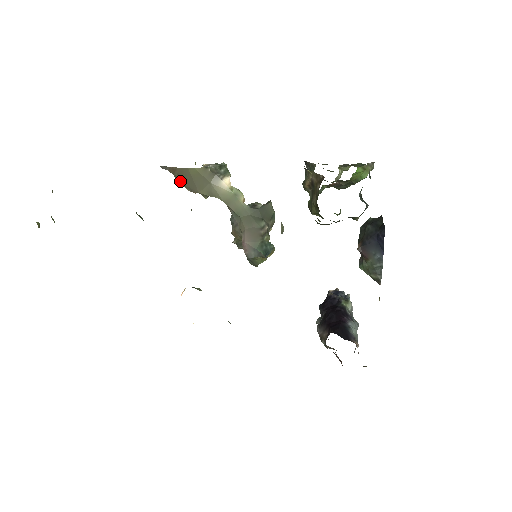
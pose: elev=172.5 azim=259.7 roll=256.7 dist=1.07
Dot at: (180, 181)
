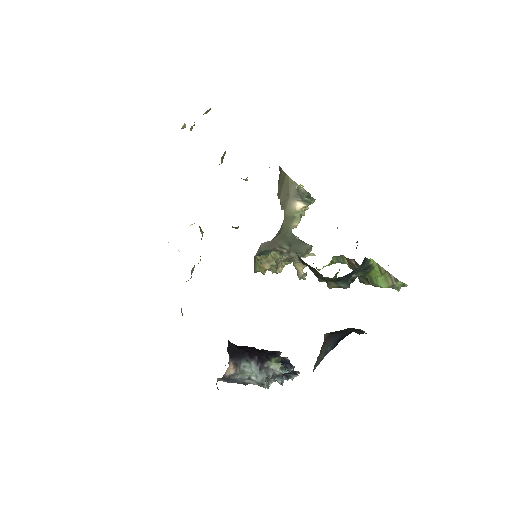
Dot at: (278, 183)
